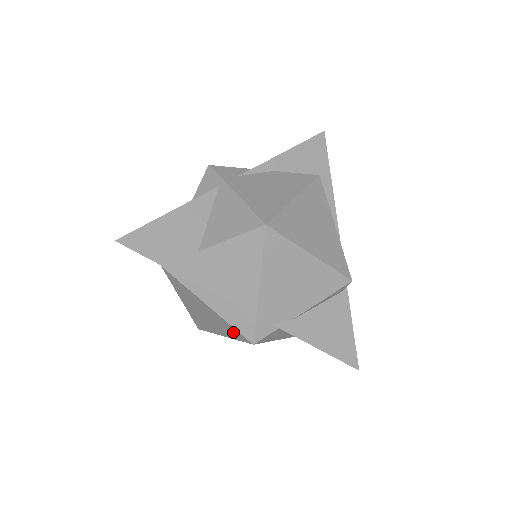
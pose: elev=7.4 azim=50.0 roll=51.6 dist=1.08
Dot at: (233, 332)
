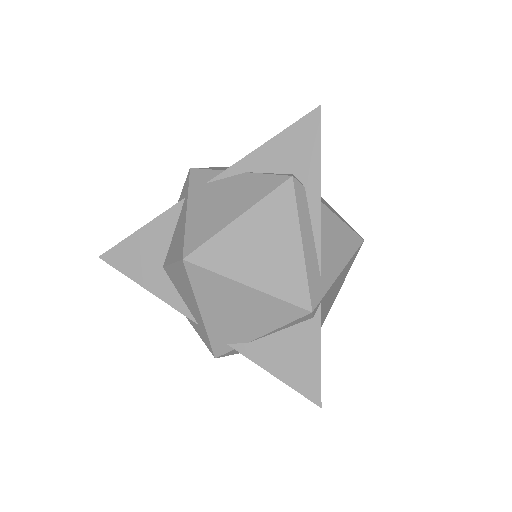
Dot at: occluded
